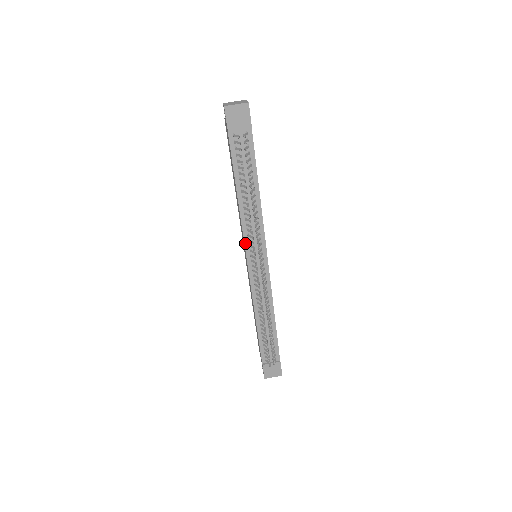
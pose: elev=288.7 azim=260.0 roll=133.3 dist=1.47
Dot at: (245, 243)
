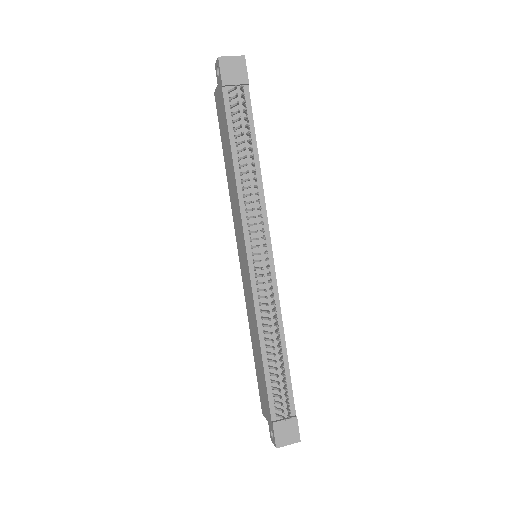
Dot at: (244, 229)
